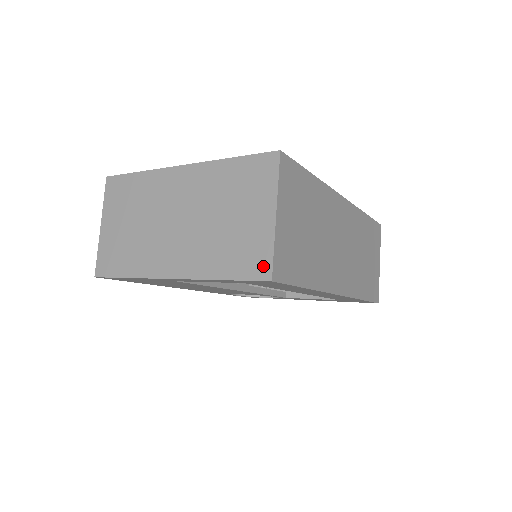
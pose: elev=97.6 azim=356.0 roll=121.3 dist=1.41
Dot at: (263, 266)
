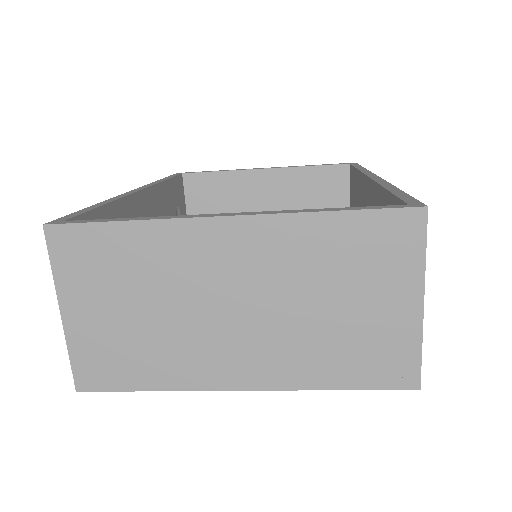
Dot at: (406, 372)
